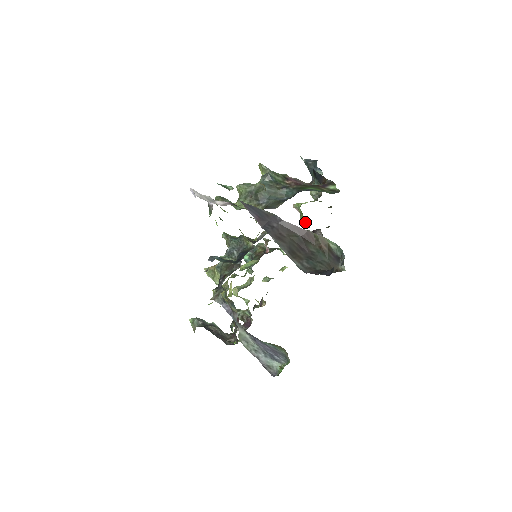
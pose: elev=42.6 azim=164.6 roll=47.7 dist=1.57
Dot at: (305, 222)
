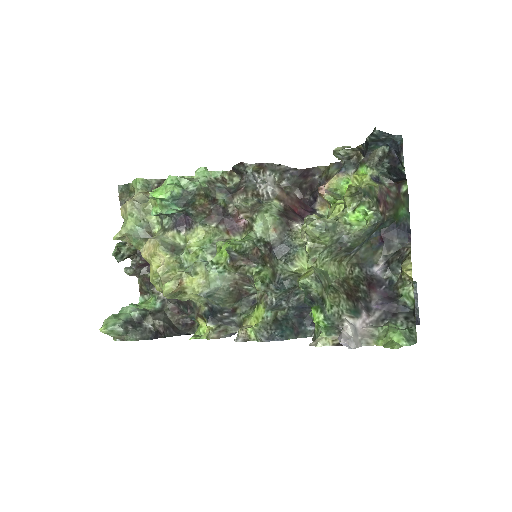
Dot at: (331, 204)
